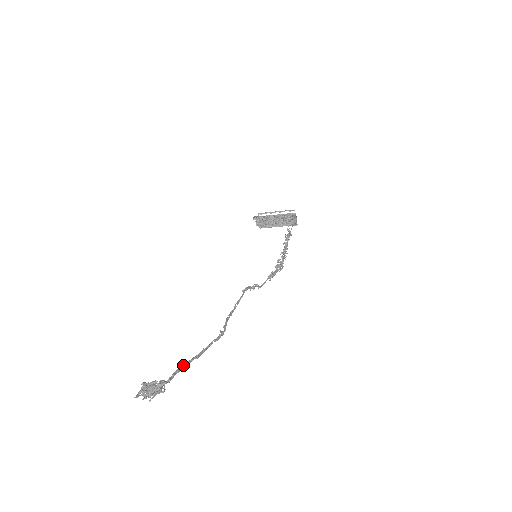
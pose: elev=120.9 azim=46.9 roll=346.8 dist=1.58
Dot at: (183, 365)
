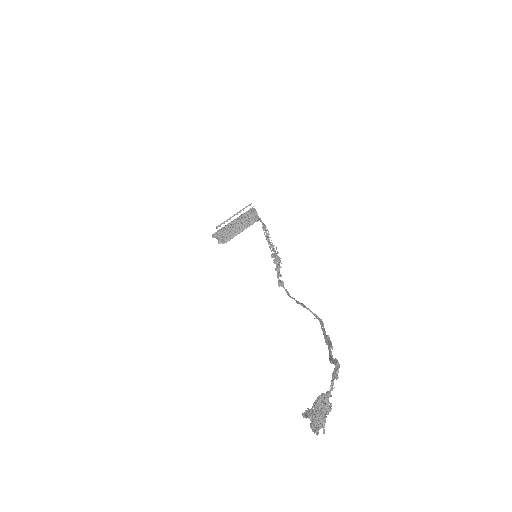
Dot at: (331, 358)
